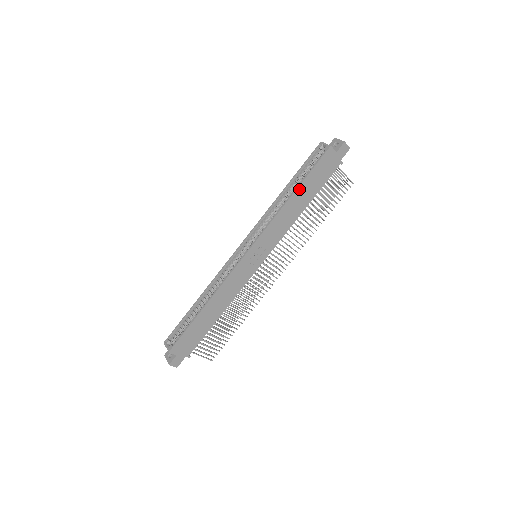
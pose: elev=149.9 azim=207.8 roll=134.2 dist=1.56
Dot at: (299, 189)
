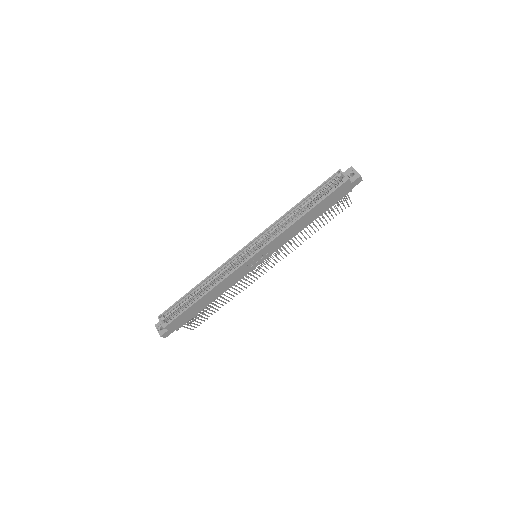
Dot at: (311, 211)
